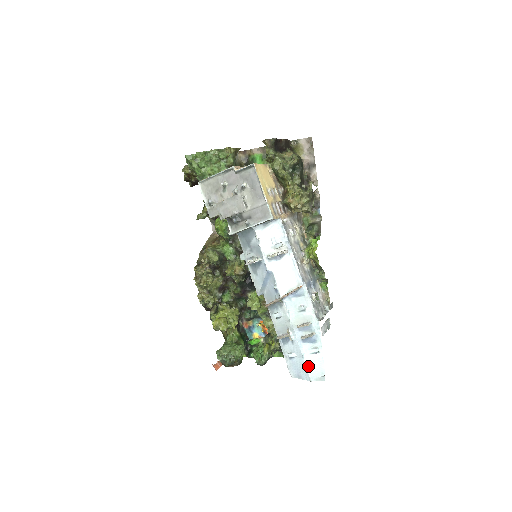
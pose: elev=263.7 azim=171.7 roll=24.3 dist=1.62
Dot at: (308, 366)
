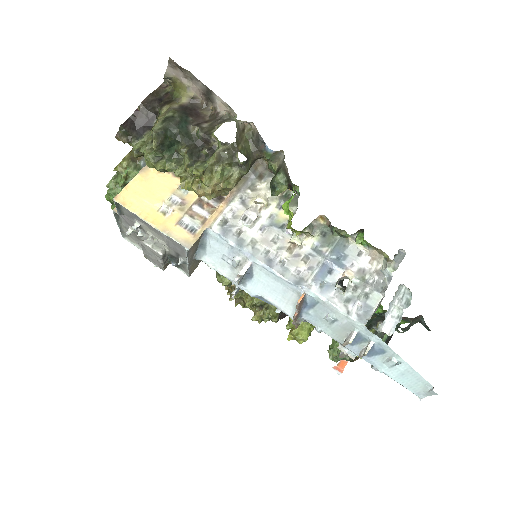
Dot at: (401, 382)
